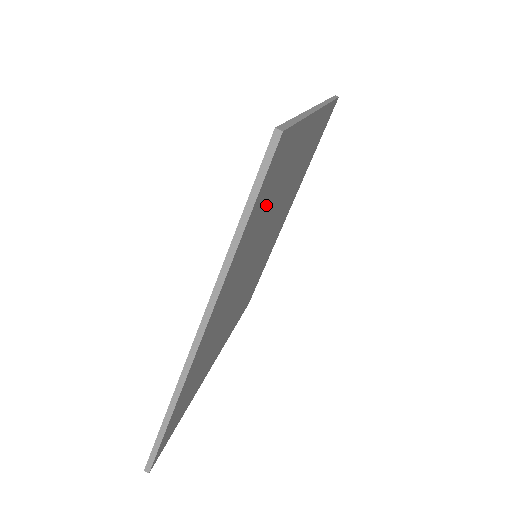
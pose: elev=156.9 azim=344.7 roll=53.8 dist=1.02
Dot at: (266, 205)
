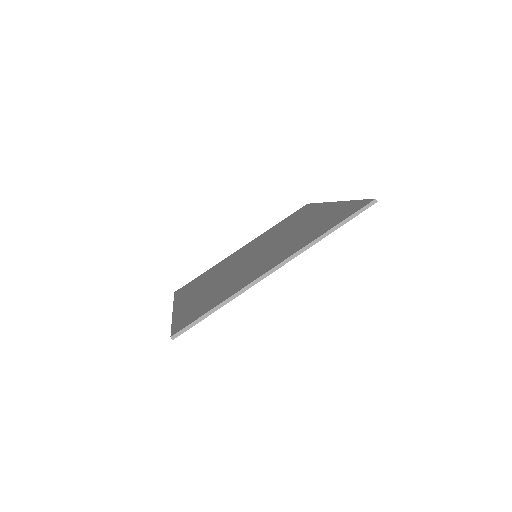
Dot at: occluded
